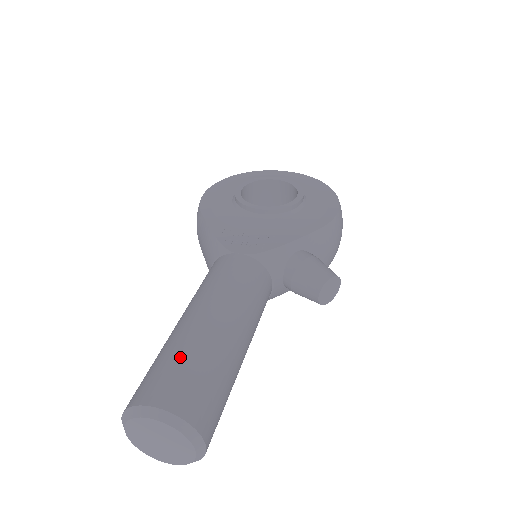
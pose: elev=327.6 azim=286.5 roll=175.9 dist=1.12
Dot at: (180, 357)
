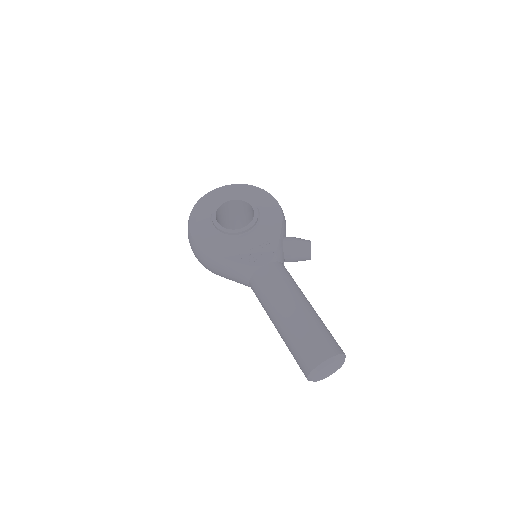
Dot at: (310, 334)
